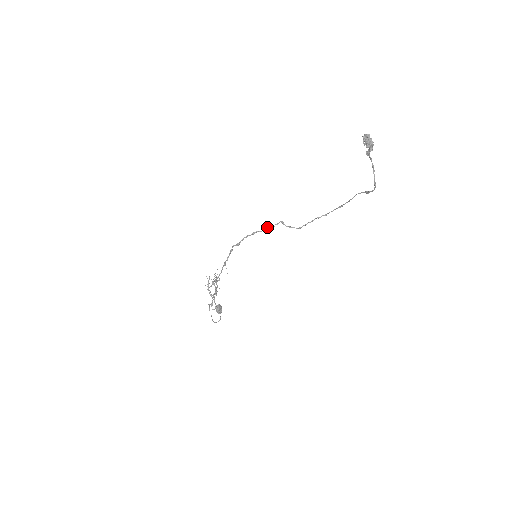
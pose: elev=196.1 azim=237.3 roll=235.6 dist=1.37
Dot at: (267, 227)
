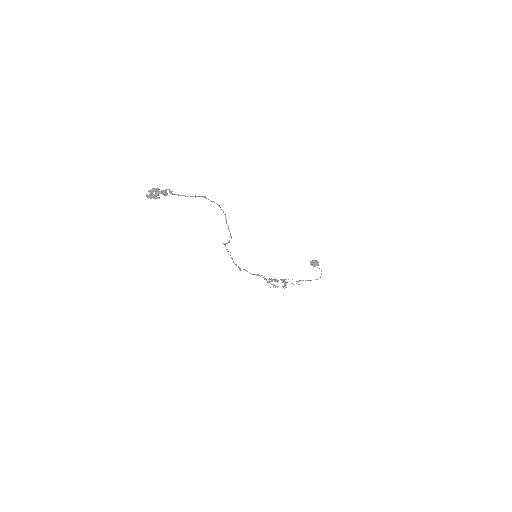
Dot at: (227, 251)
